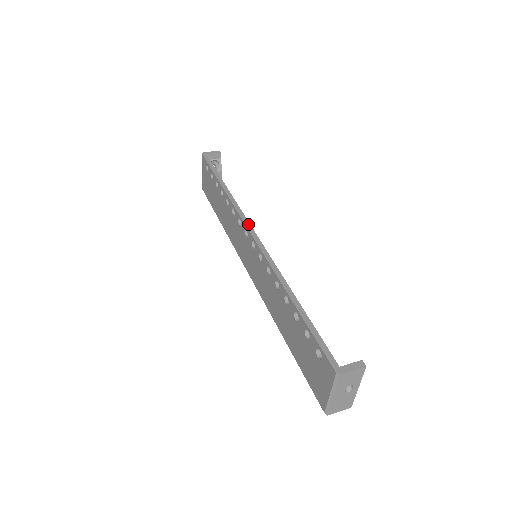
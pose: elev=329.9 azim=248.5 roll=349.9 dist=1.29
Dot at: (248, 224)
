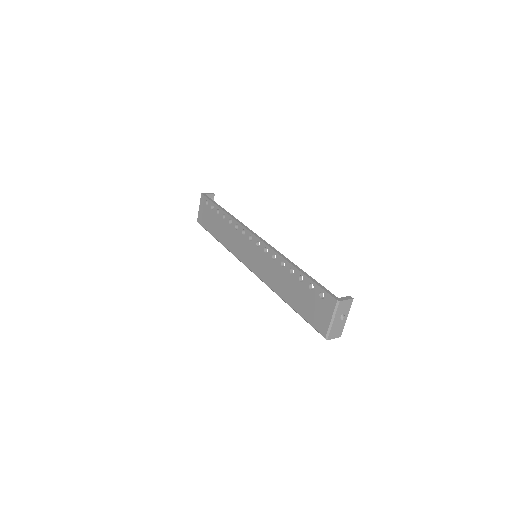
Dot at: (252, 232)
